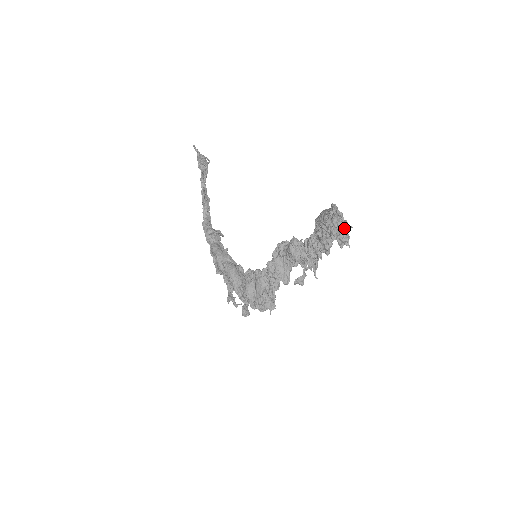
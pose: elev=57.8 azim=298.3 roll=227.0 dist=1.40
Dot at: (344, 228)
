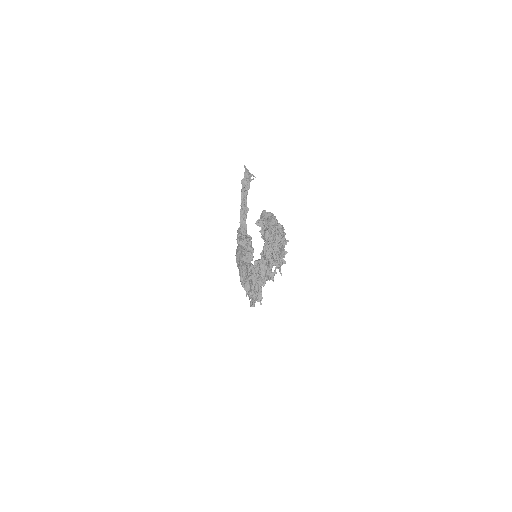
Dot at: (267, 230)
